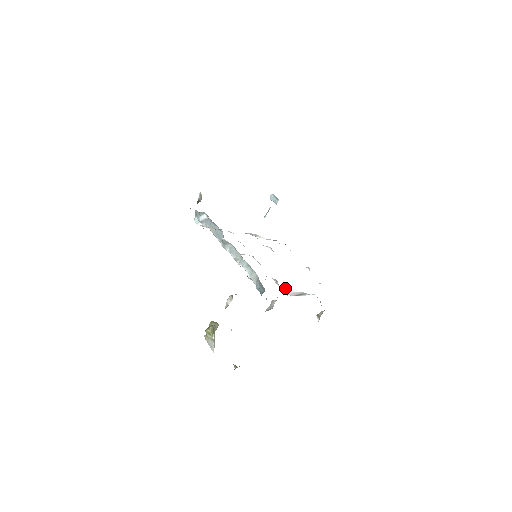
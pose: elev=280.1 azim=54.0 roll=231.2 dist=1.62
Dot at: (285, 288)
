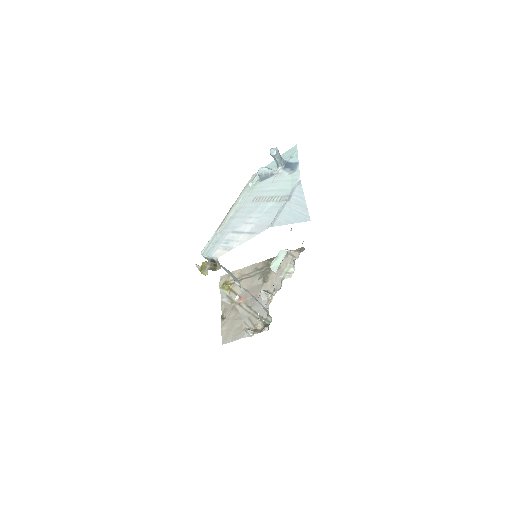
Dot at: (275, 273)
